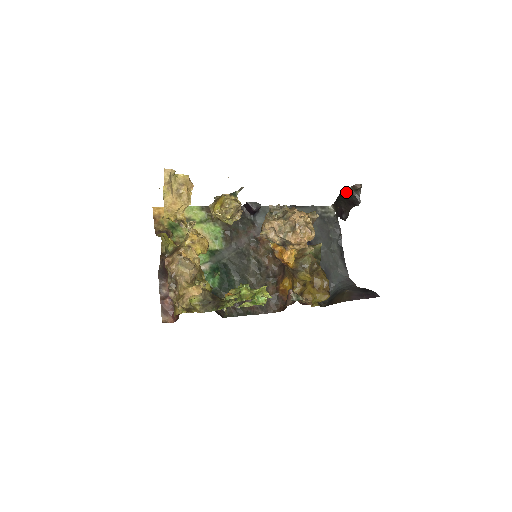
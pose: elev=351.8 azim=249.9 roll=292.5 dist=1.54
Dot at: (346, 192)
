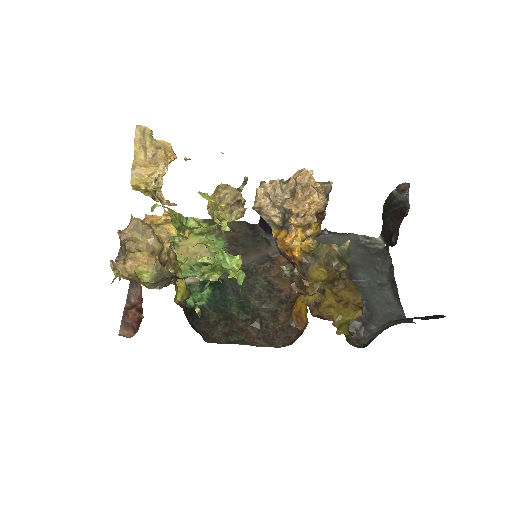
Dot at: (390, 199)
